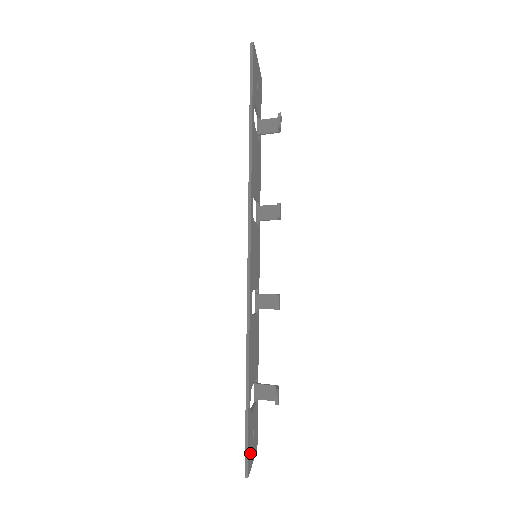
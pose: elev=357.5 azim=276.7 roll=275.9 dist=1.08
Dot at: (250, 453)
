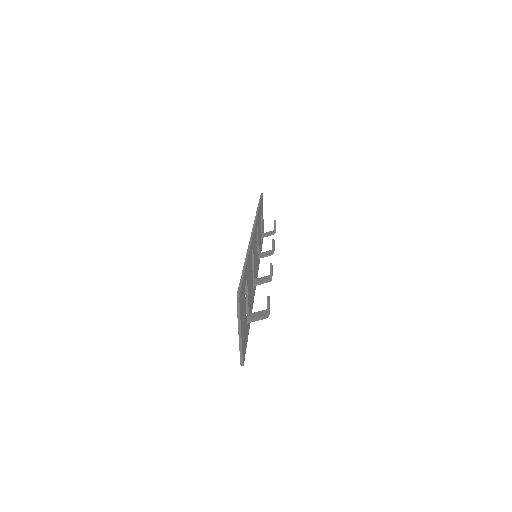
Dot at: (241, 306)
